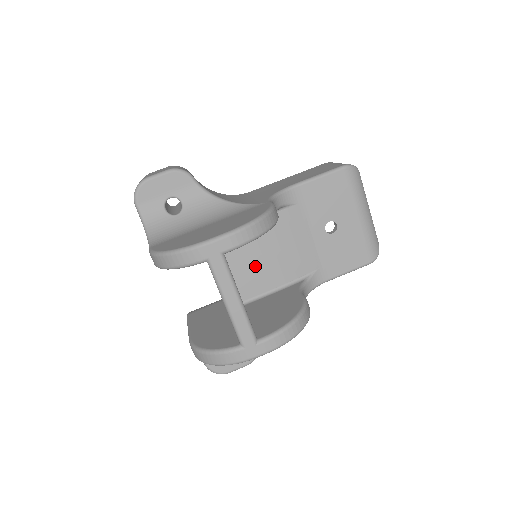
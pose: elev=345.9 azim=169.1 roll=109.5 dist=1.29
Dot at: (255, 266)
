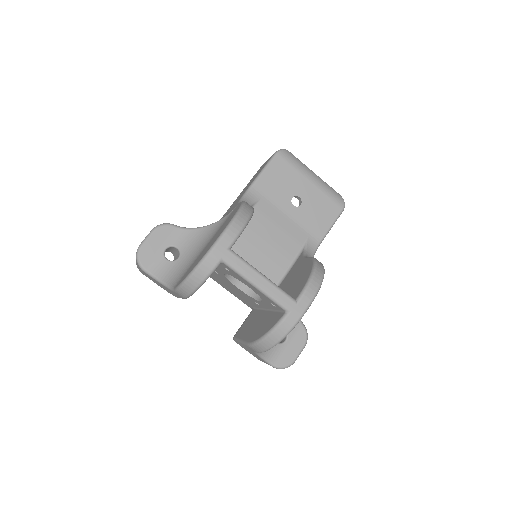
Dot at: (260, 262)
